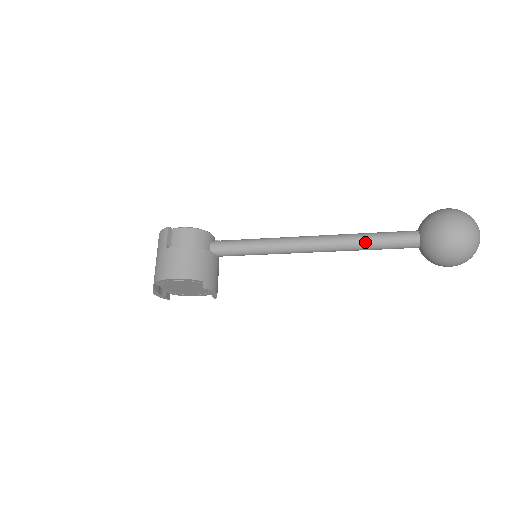
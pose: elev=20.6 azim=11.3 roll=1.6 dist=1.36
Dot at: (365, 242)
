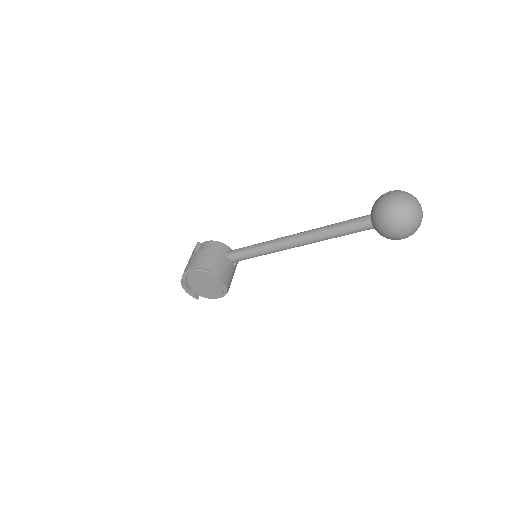
Dot at: (330, 229)
